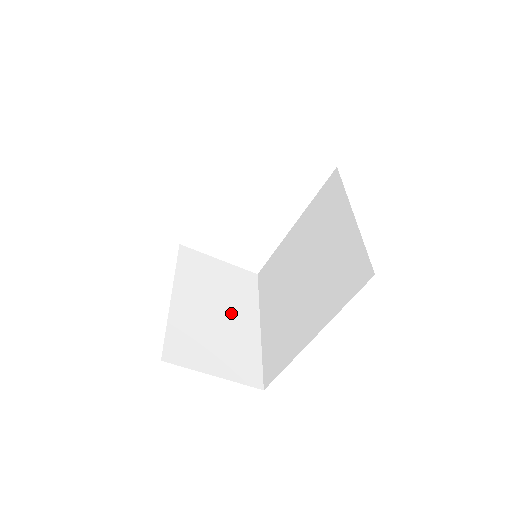
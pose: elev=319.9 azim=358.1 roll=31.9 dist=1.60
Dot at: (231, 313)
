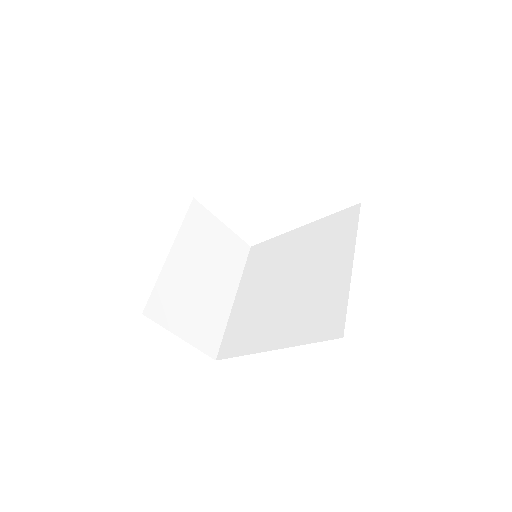
Dot at: (214, 281)
